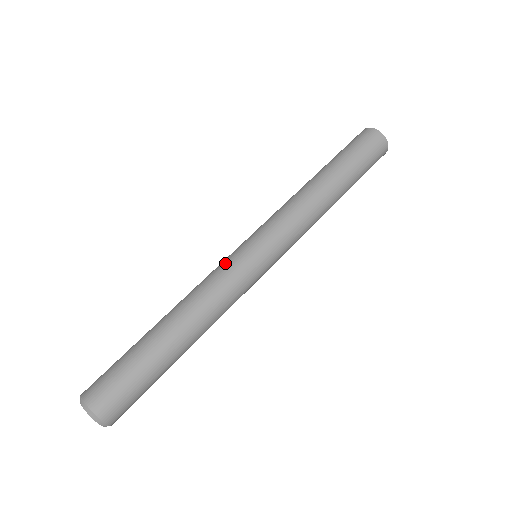
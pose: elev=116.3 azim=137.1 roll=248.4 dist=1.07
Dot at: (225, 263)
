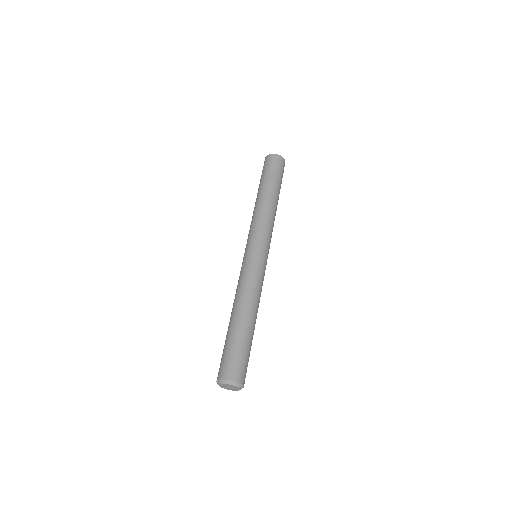
Dot at: (251, 267)
